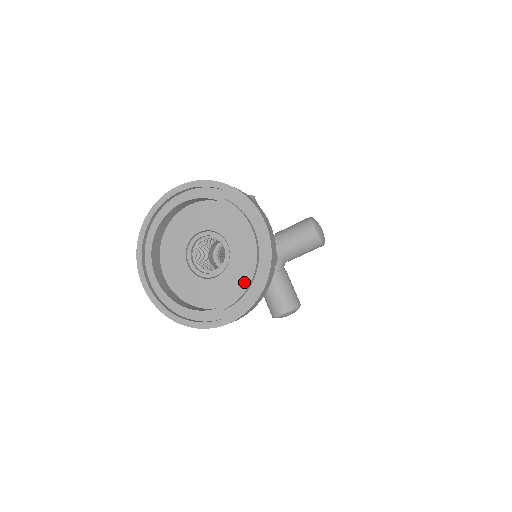
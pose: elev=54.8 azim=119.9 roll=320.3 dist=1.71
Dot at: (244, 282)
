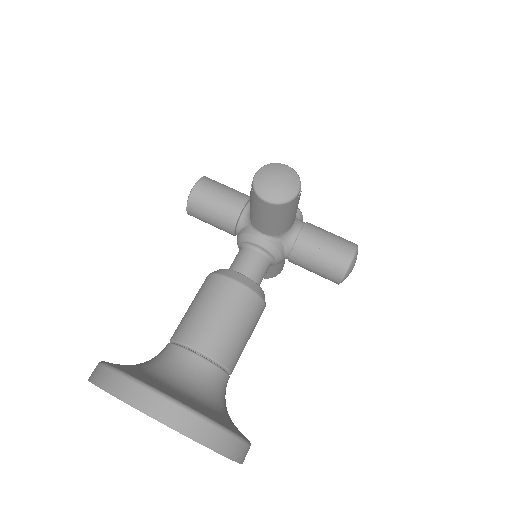
Dot at: occluded
